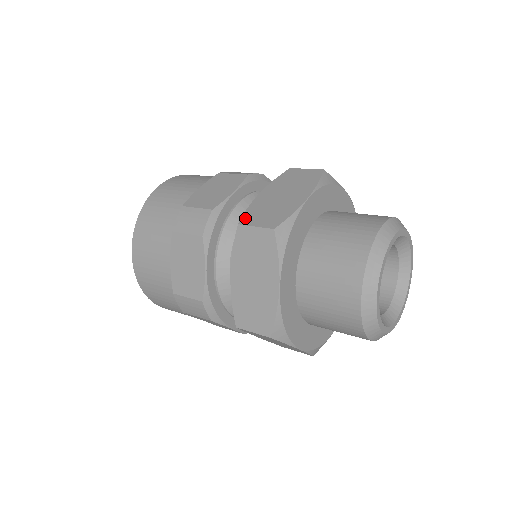
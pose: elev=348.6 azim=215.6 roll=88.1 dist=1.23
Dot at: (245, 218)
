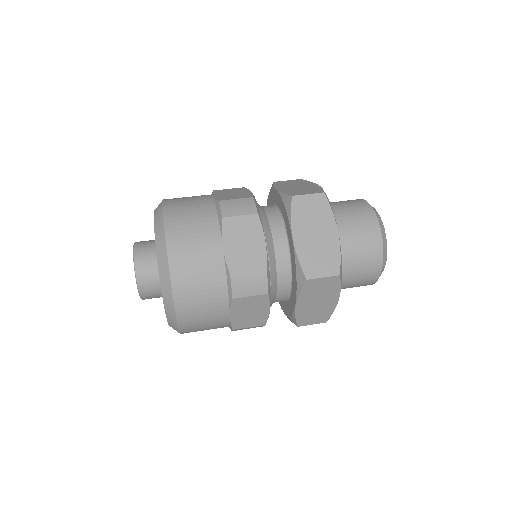
Dot at: (292, 194)
